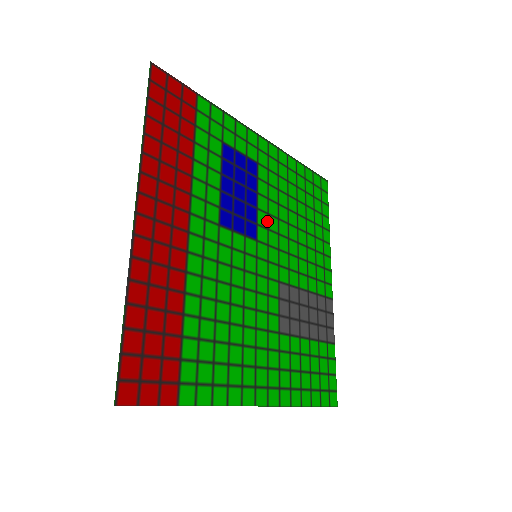
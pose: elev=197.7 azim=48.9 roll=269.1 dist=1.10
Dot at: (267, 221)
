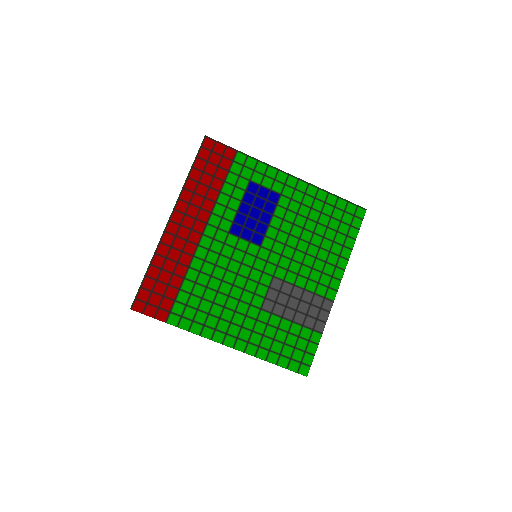
Dot at: (276, 235)
